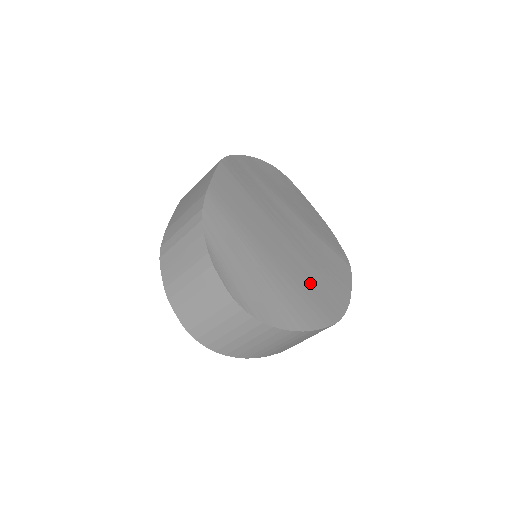
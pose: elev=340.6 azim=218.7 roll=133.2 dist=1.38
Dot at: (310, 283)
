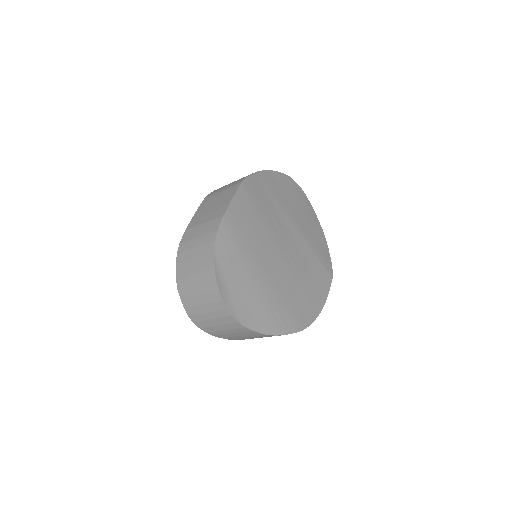
Dot at: (292, 294)
